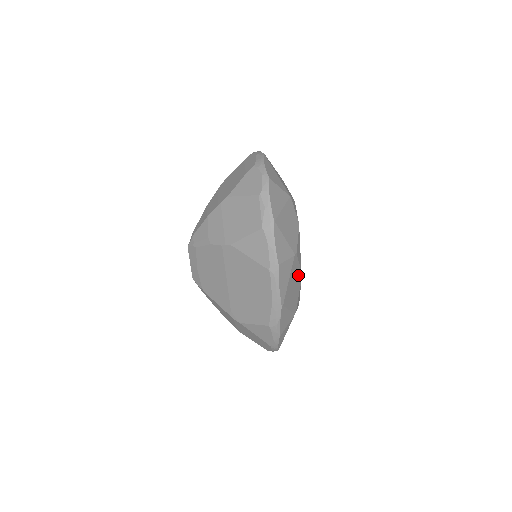
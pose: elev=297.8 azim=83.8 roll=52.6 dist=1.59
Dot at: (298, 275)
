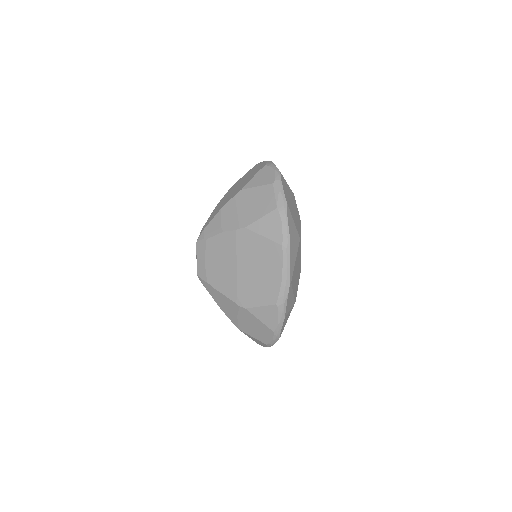
Dot at: (300, 263)
